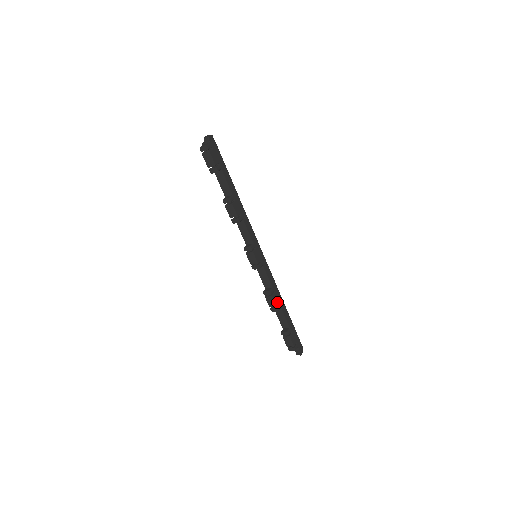
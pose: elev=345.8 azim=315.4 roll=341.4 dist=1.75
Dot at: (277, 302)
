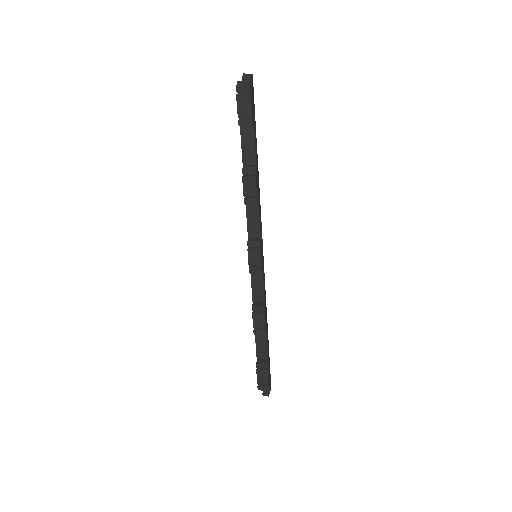
Dot at: (265, 322)
